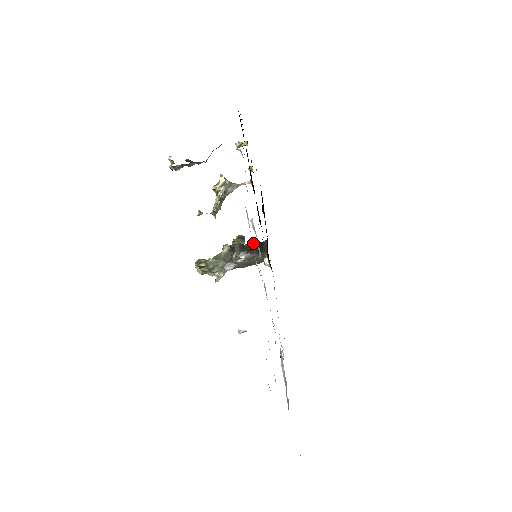
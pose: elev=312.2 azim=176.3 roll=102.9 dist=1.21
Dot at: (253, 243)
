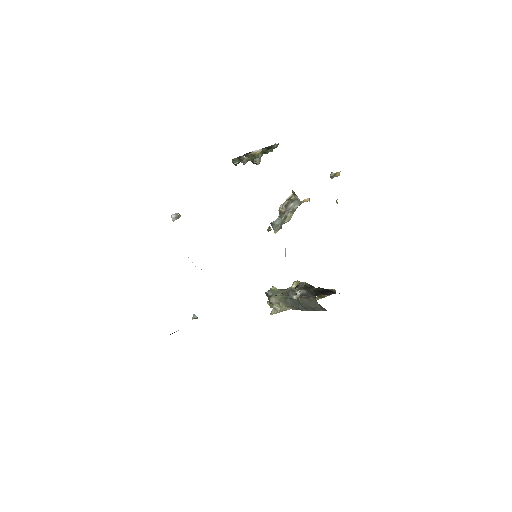
Dot at: (323, 288)
